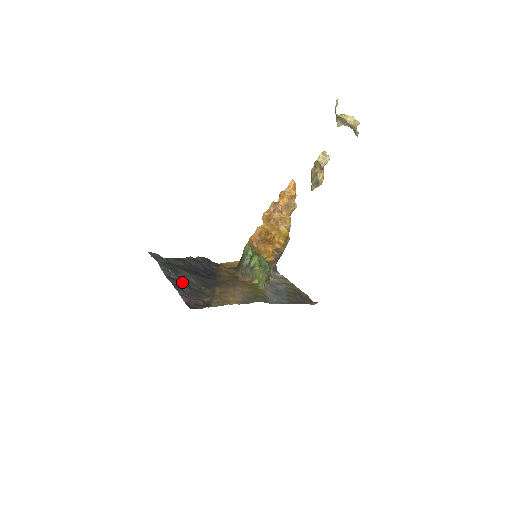
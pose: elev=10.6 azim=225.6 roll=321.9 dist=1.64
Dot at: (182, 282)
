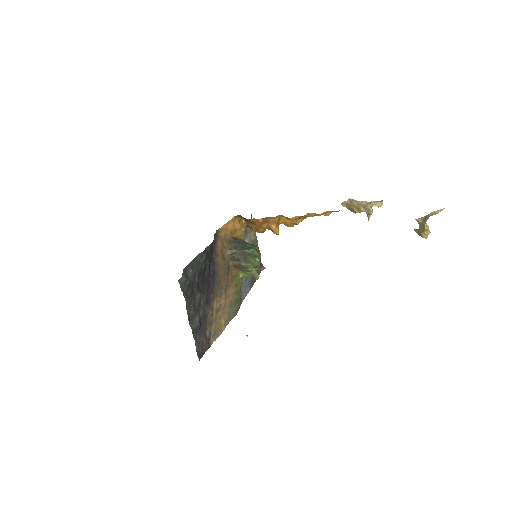
Dot at: (197, 319)
